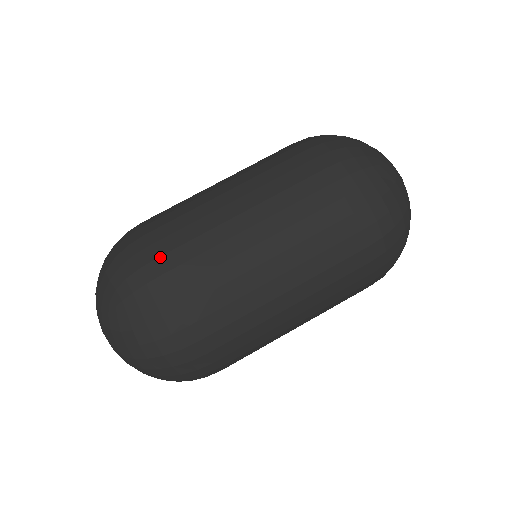
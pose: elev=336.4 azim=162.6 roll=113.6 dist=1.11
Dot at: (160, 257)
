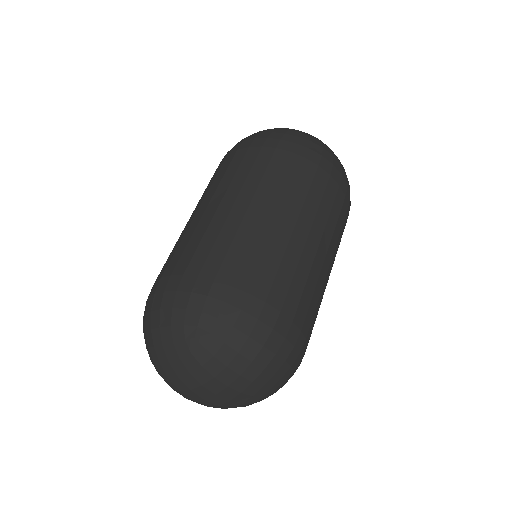
Dot at: (201, 272)
